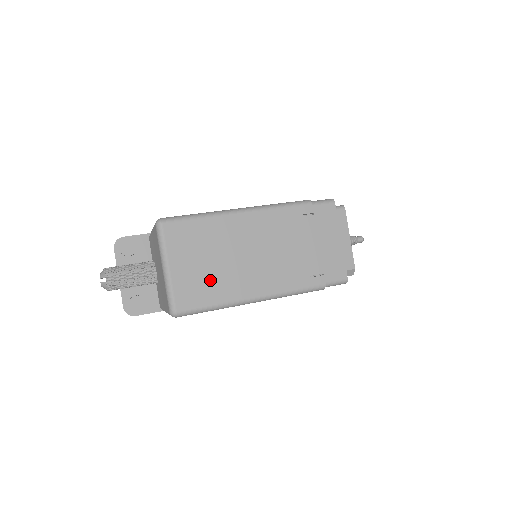
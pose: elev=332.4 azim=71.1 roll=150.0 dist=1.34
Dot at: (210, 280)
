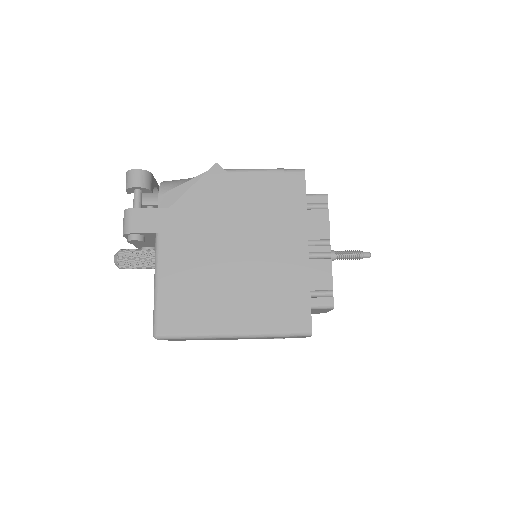
Dot at: occluded
